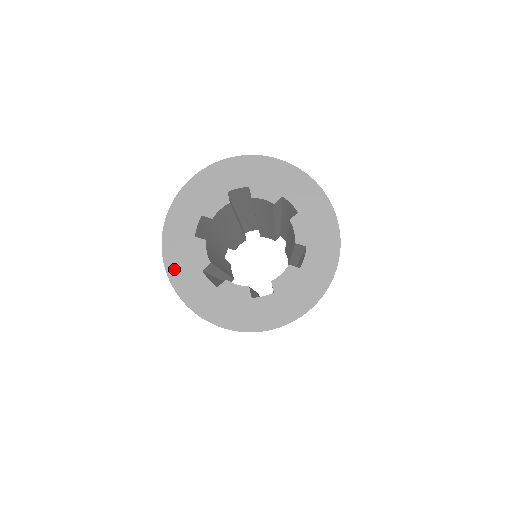
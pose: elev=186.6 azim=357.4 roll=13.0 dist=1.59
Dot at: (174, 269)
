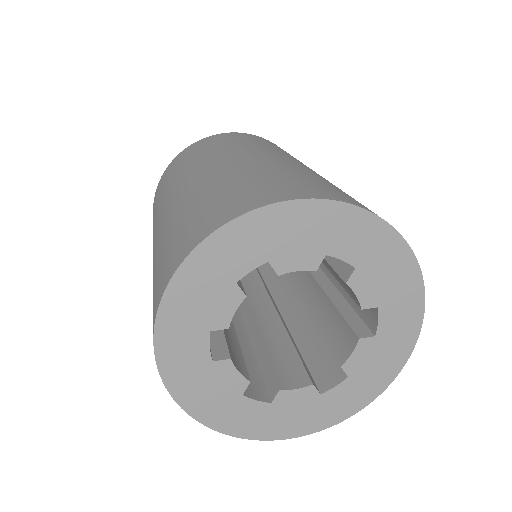
Dot at: (202, 410)
